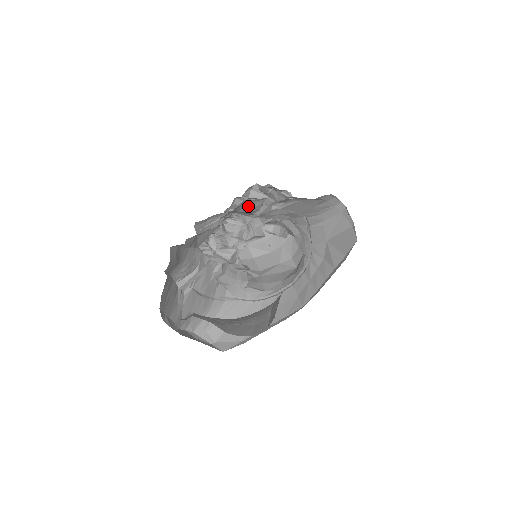
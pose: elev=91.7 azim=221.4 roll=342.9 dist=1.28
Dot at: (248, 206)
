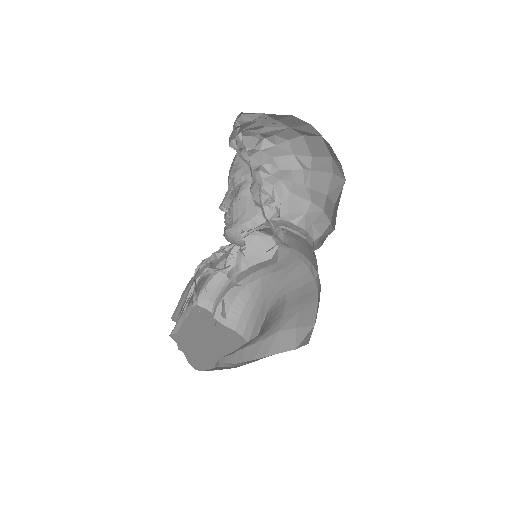
Dot at: occluded
